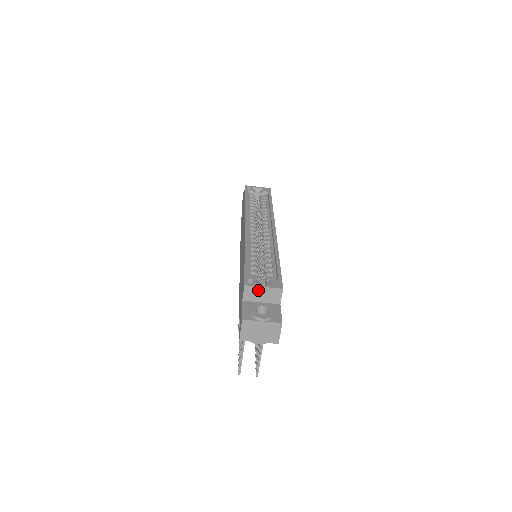
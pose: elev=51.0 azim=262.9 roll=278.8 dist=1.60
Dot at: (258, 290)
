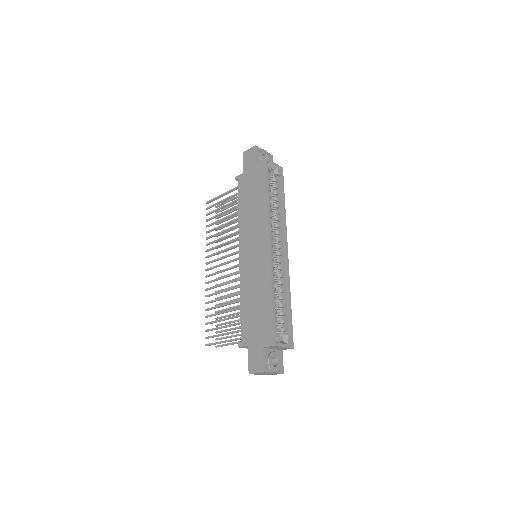
Dot at: (279, 347)
